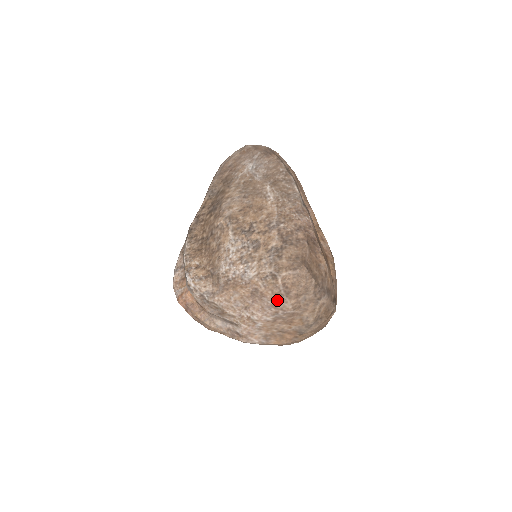
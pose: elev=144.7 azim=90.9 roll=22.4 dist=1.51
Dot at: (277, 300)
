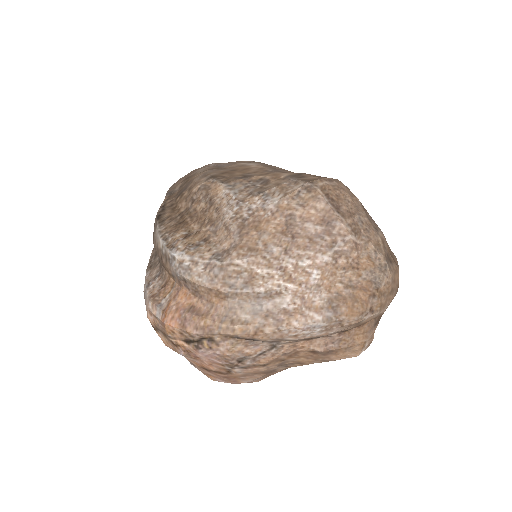
Dot at: (327, 220)
